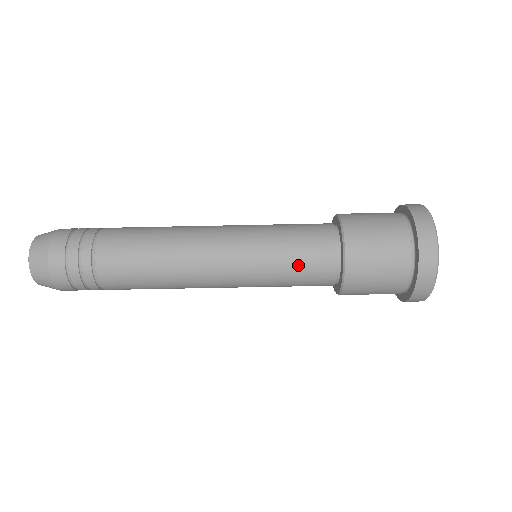
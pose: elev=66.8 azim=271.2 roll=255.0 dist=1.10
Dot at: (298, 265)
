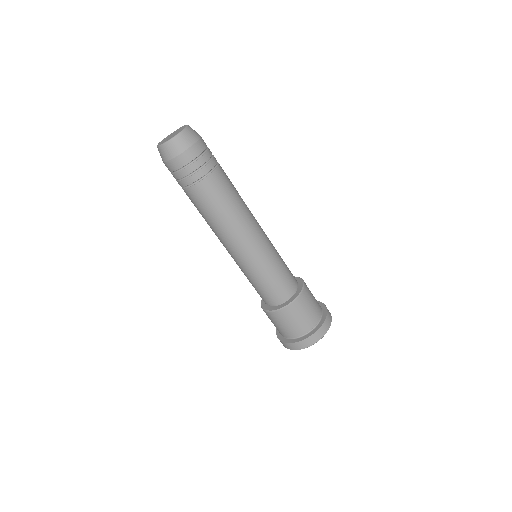
Dot at: (255, 288)
